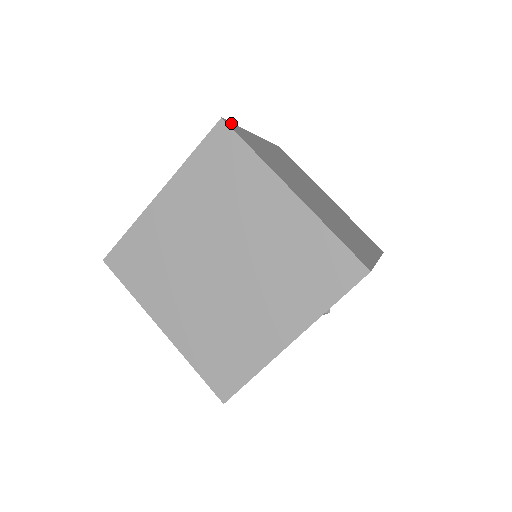
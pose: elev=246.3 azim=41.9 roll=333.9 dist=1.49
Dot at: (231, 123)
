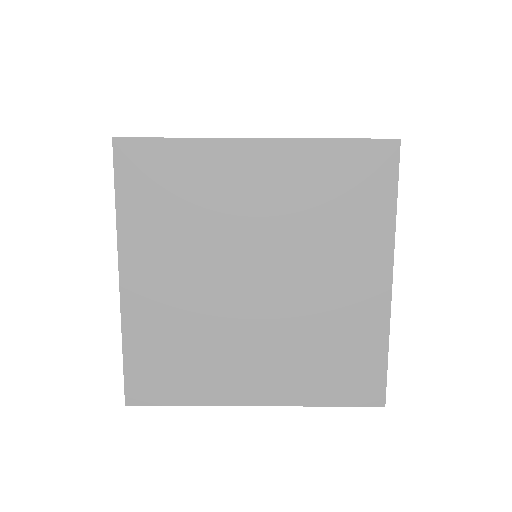
Dot at: occluded
